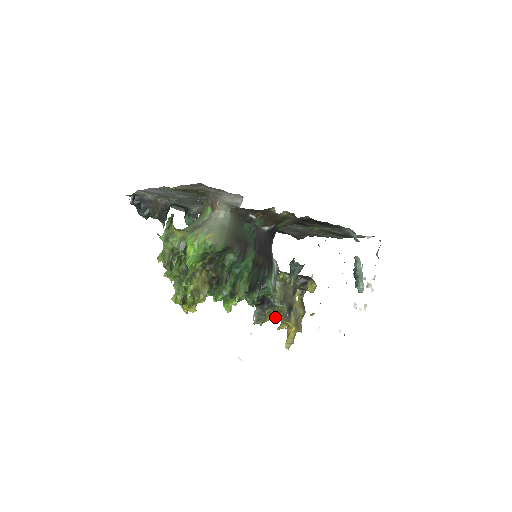
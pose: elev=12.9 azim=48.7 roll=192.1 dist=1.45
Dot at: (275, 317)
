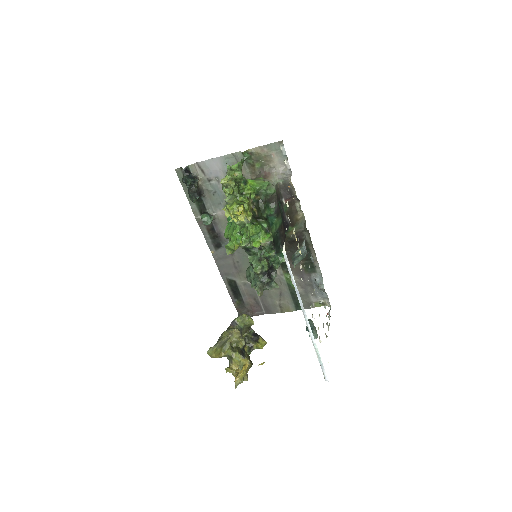
Dot at: (230, 351)
